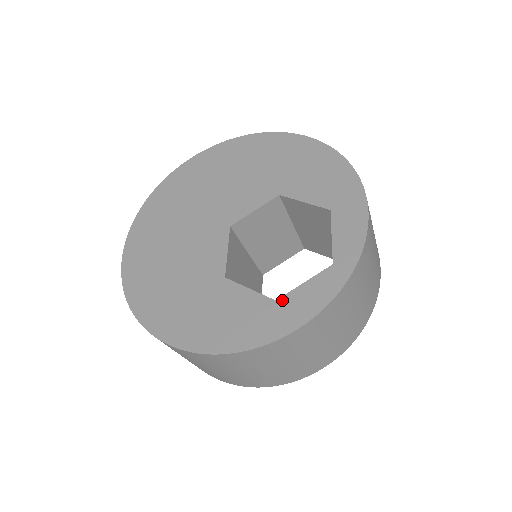
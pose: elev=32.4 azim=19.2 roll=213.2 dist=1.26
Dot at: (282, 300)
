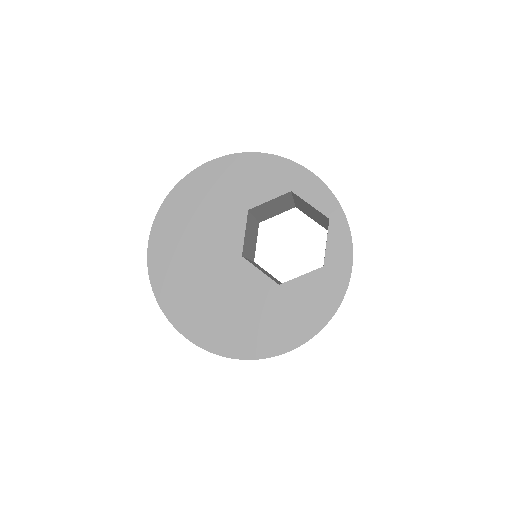
Dot at: (327, 263)
